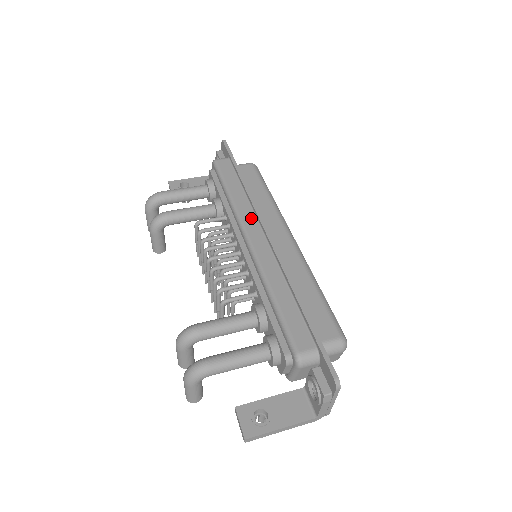
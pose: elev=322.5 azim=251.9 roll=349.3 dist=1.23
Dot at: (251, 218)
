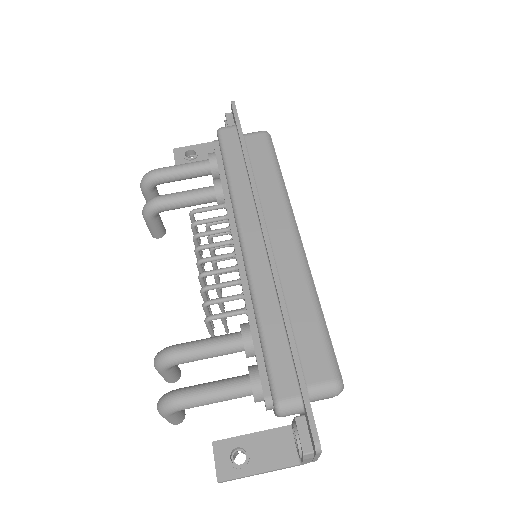
Dot at: (250, 212)
